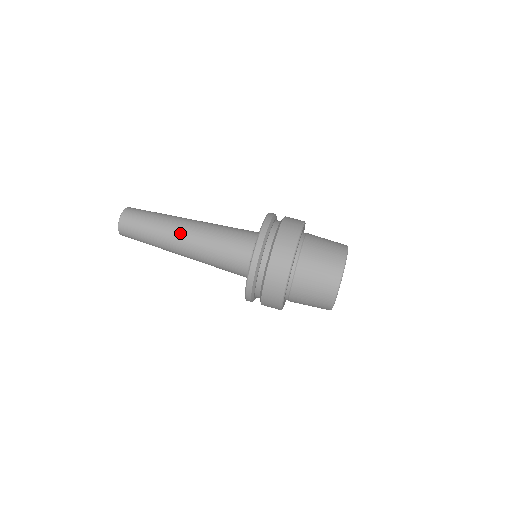
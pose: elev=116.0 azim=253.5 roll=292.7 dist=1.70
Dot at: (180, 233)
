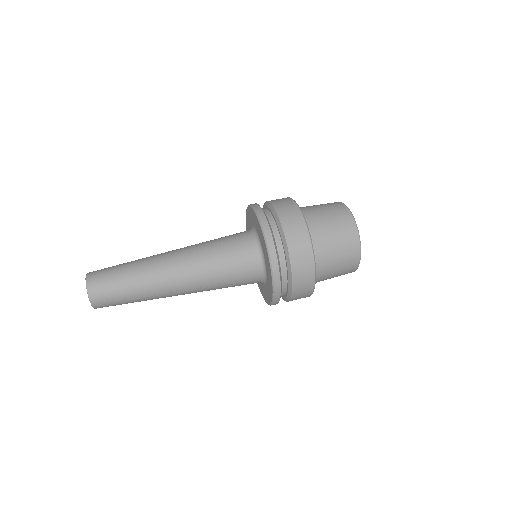
Dot at: (166, 256)
